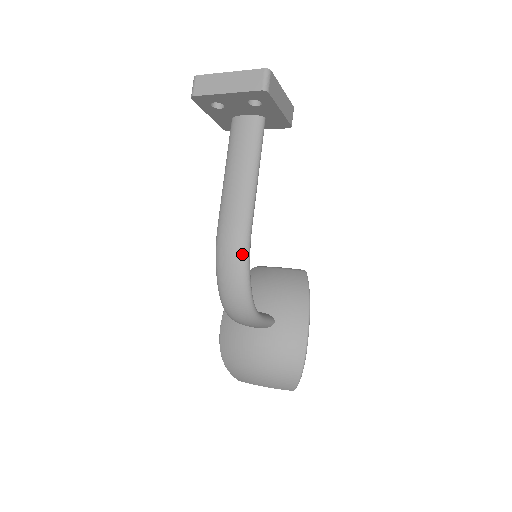
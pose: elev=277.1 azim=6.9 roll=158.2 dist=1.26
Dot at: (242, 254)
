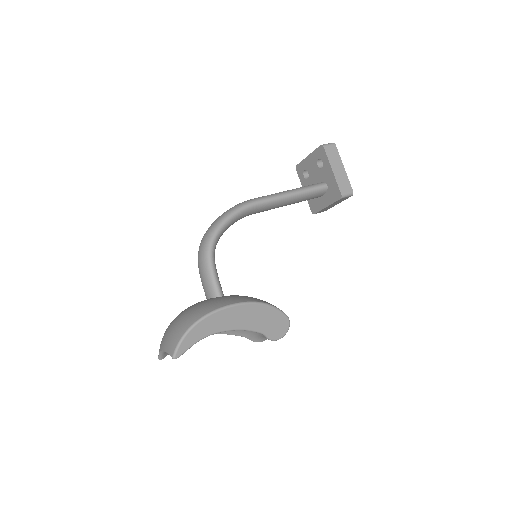
Dot at: (237, 206)
